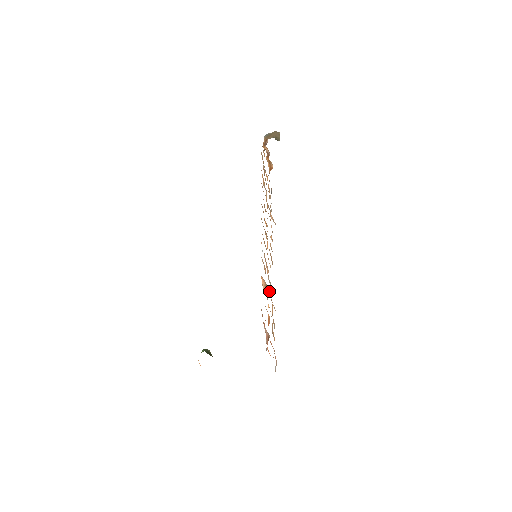
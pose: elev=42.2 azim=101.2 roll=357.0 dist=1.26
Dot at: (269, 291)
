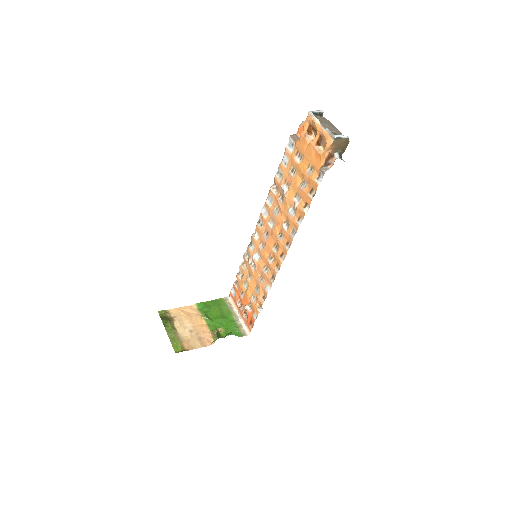
Dot at: (252, 274)
